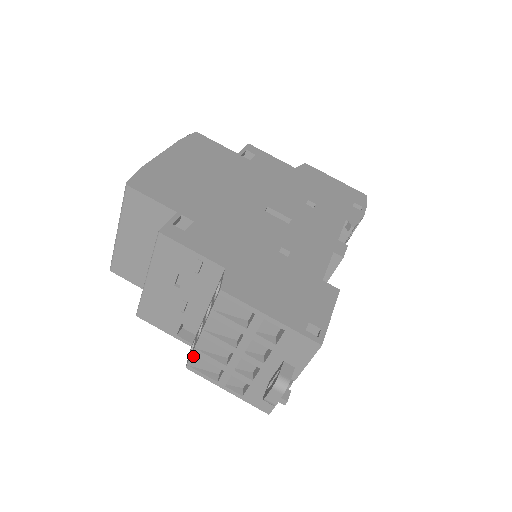
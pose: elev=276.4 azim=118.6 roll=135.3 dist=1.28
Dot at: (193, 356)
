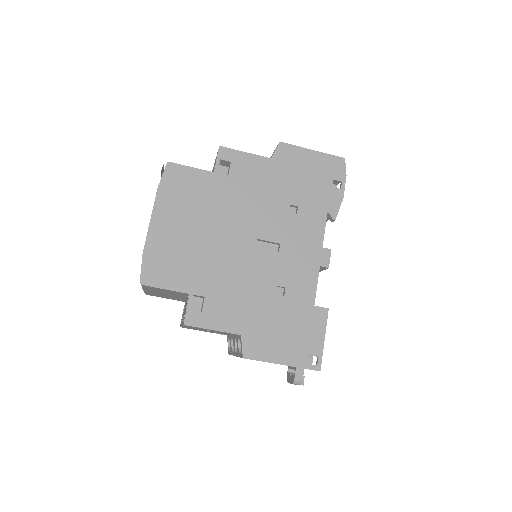
Dot at: occluded
